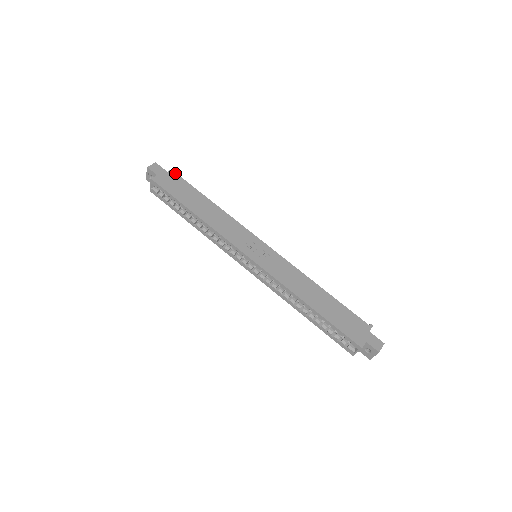
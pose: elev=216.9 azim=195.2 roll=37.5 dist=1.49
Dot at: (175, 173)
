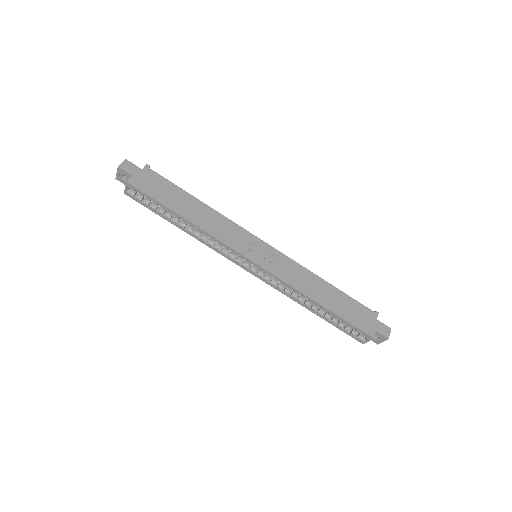
Dot at: (151, 170)
